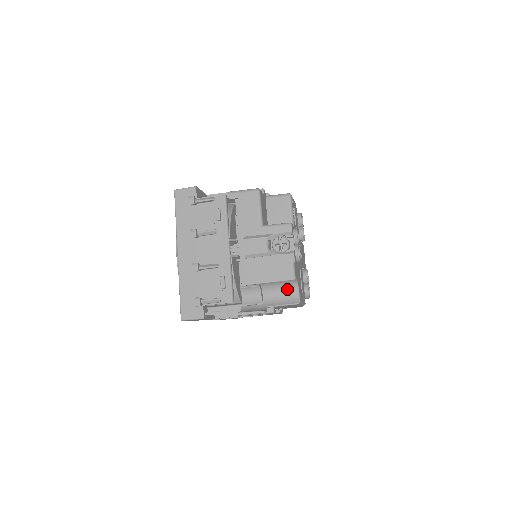
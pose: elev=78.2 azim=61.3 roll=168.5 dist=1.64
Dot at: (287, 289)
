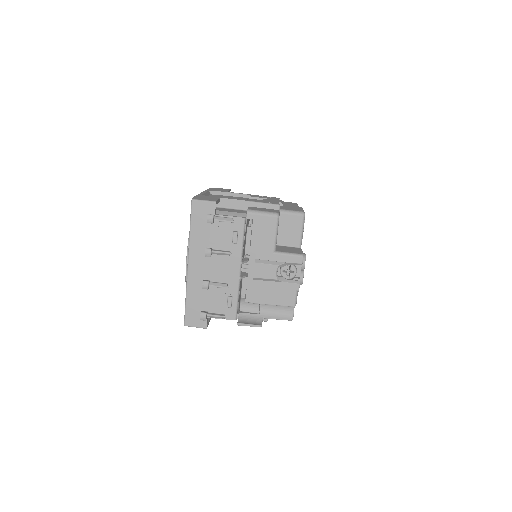
Dot at: occluded
